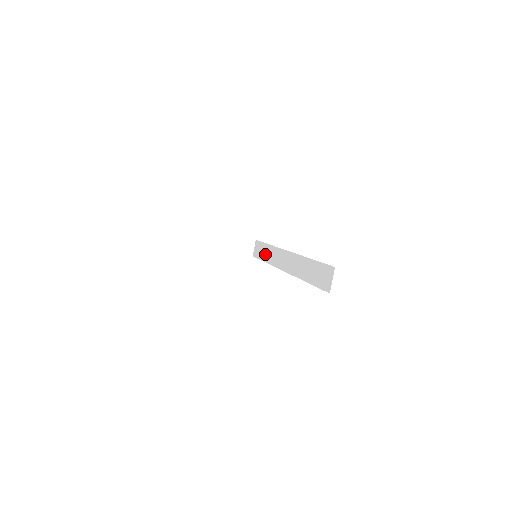
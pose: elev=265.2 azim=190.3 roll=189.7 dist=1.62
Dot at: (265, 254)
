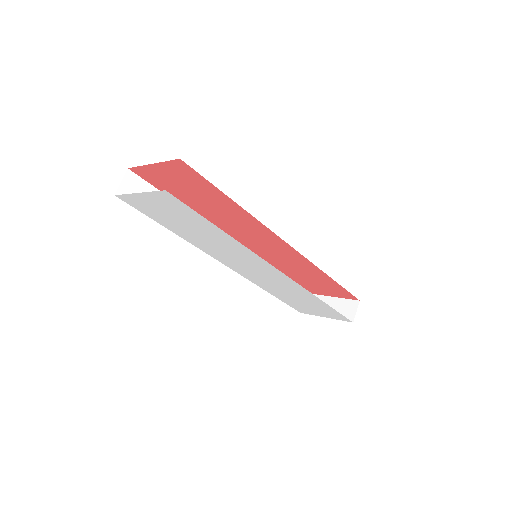
Dot at: occluded
